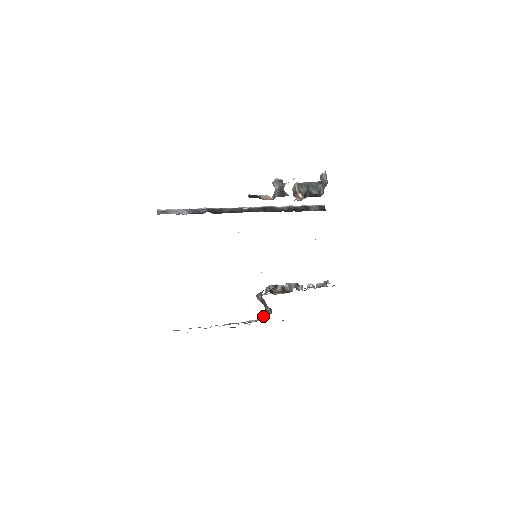
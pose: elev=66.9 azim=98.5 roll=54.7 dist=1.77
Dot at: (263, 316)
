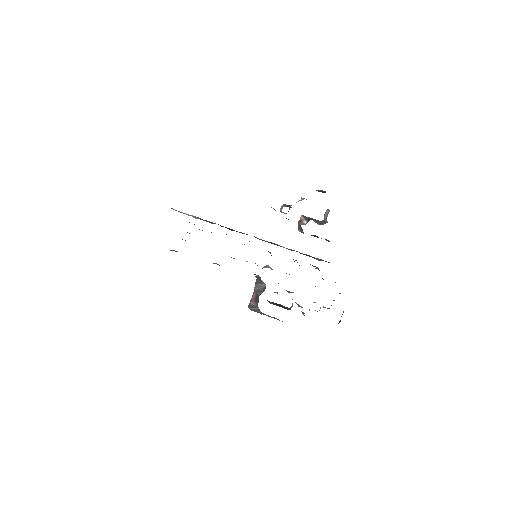
Dot at: occluded
